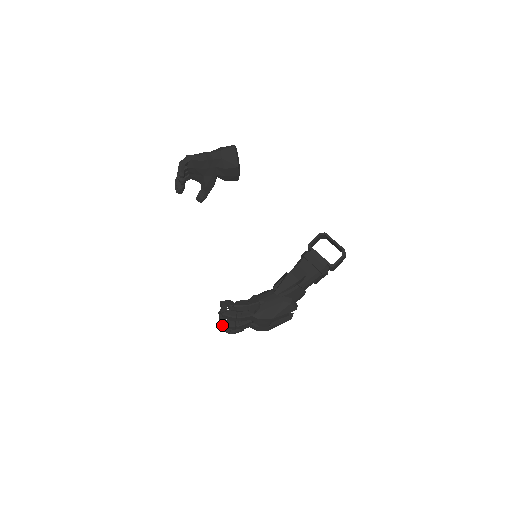
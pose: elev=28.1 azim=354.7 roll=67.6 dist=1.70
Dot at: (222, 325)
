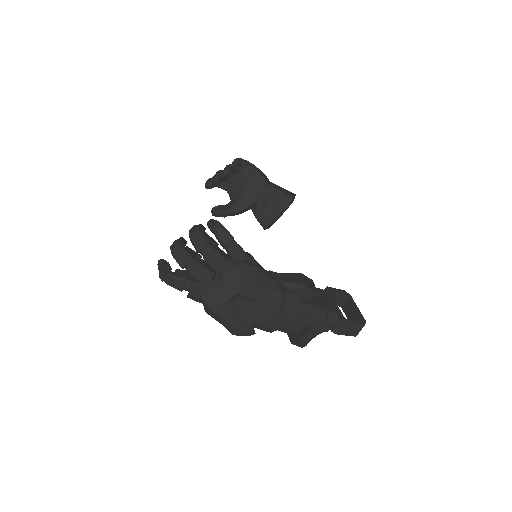
Dot at: (175, 245)
